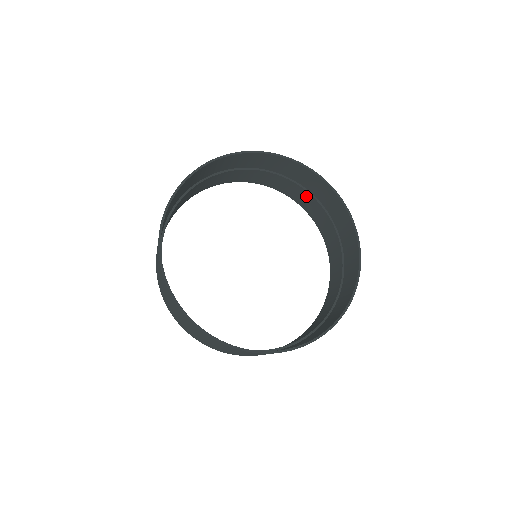
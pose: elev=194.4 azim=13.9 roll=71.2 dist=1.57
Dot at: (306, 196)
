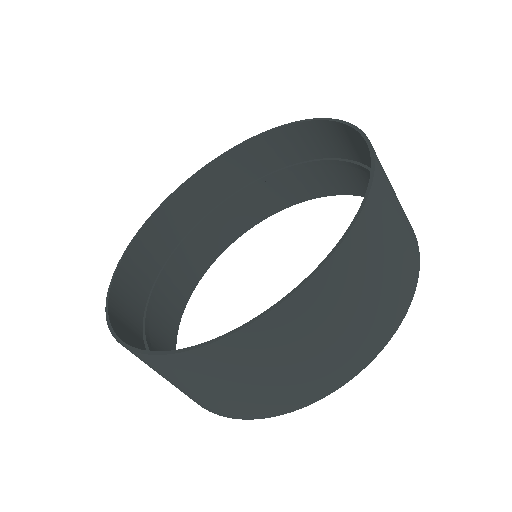
Dot at: (297, 177)
